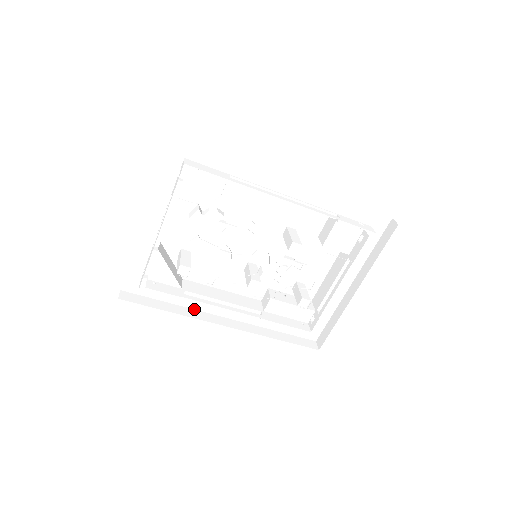
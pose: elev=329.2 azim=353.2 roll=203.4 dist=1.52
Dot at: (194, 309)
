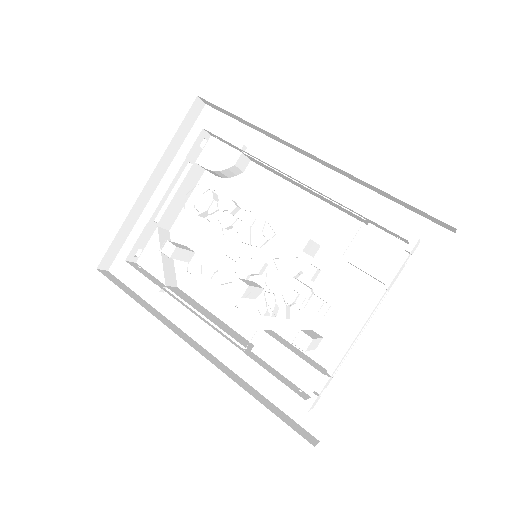
Dot at: (170, 320)
